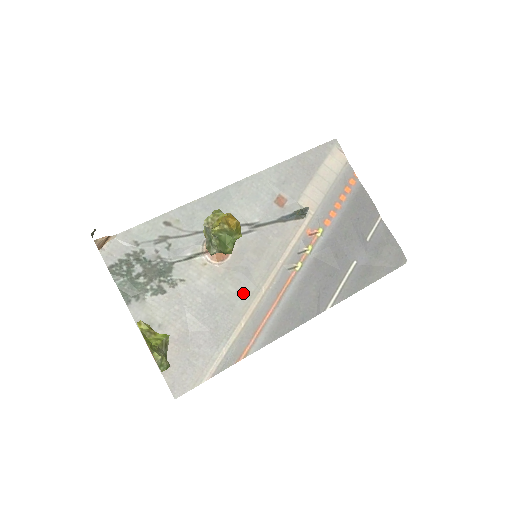
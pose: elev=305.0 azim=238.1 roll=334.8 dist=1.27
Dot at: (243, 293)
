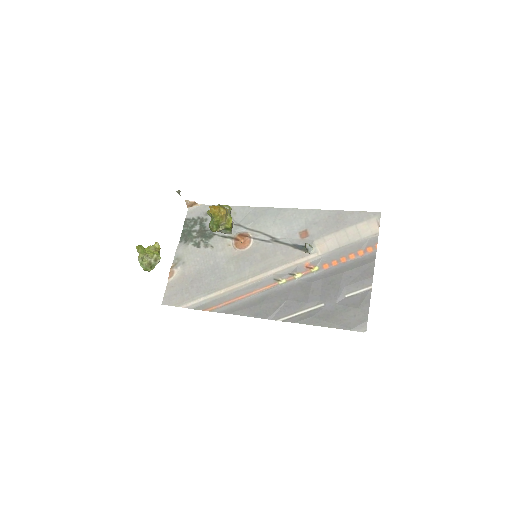
Dot at: (236, 275)
